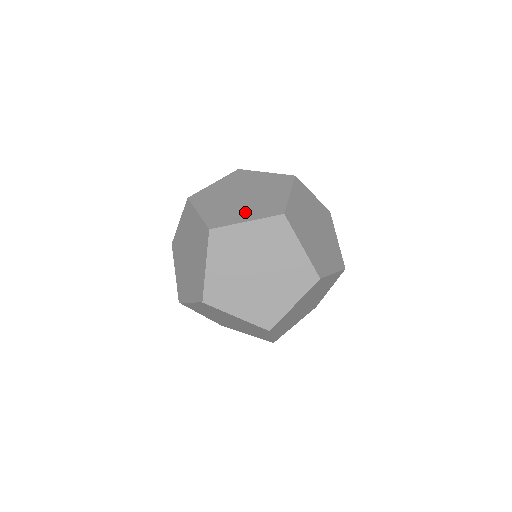
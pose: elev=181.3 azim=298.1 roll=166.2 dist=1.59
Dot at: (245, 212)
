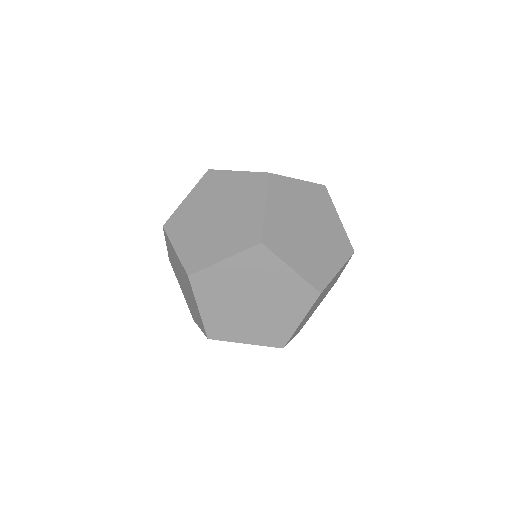
Dot at: (329, 257)
